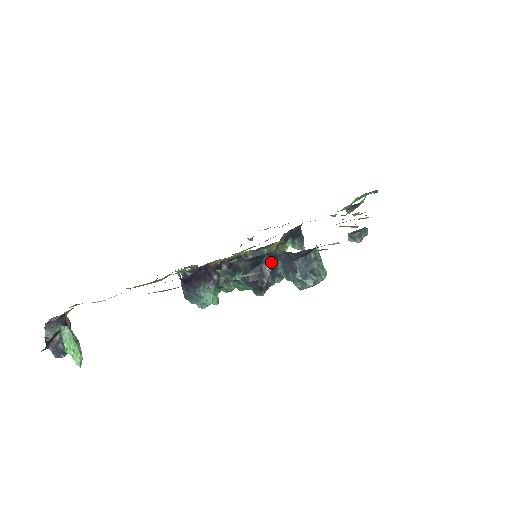
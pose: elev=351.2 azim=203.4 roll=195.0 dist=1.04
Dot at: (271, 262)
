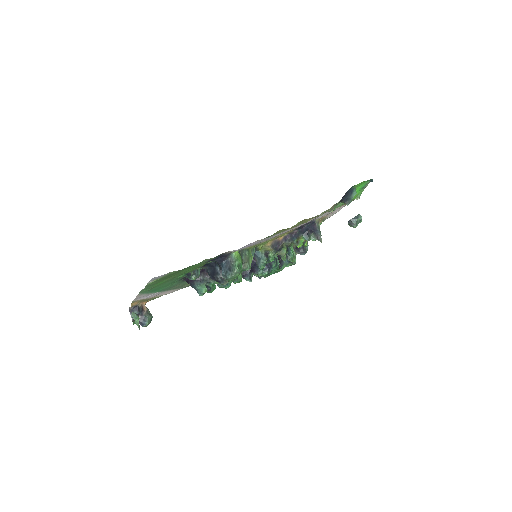
Dot at: (218, 266)
